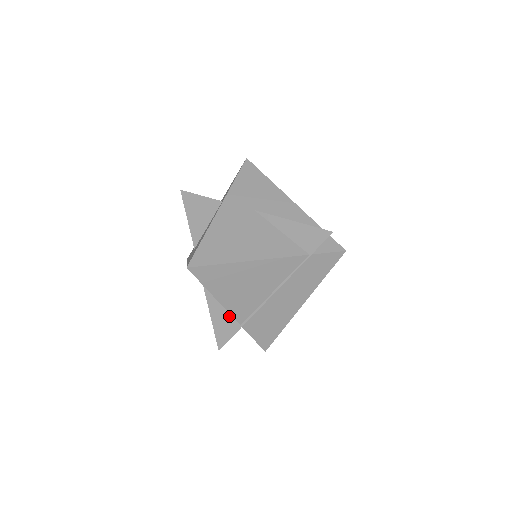
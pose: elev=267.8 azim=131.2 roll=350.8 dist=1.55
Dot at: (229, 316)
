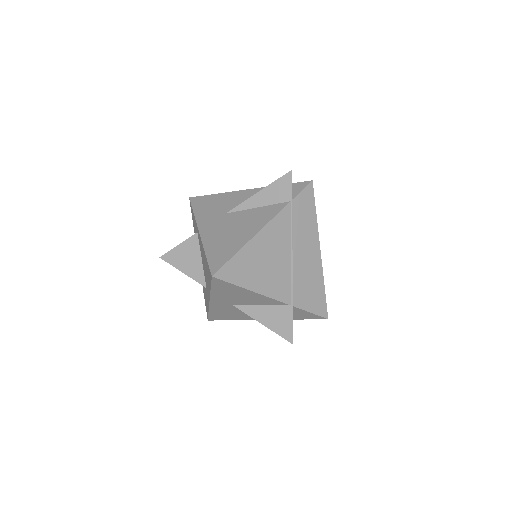
Dot at: (276, 308)
